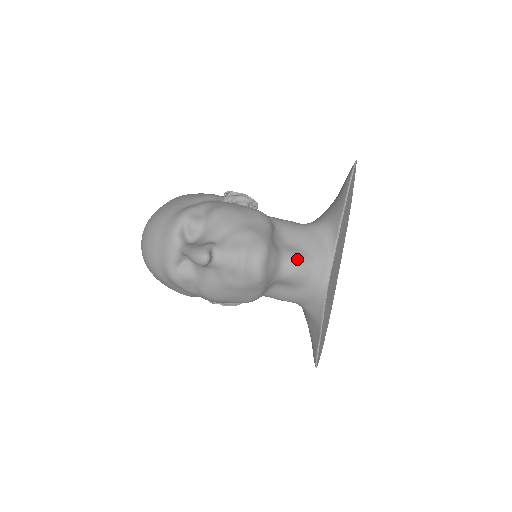
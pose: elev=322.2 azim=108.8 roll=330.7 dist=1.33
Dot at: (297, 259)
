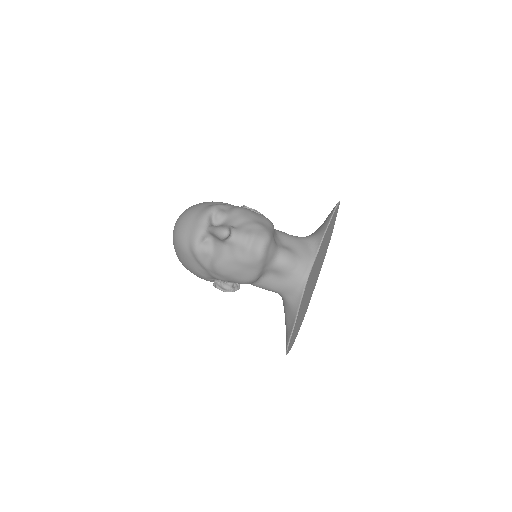
Dot at: (289, 254)
